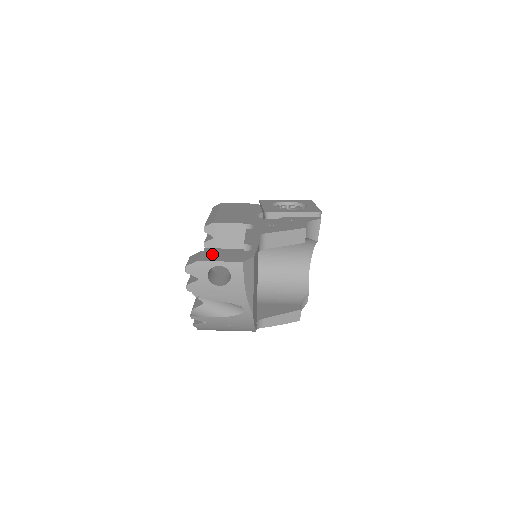
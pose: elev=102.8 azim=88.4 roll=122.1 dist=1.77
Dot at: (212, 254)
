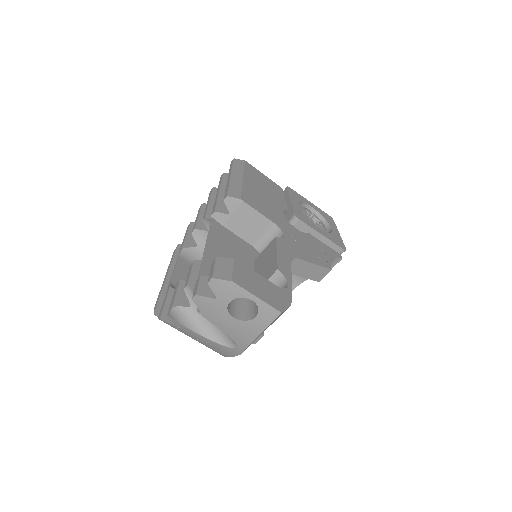
Dot at: (247, 274)
